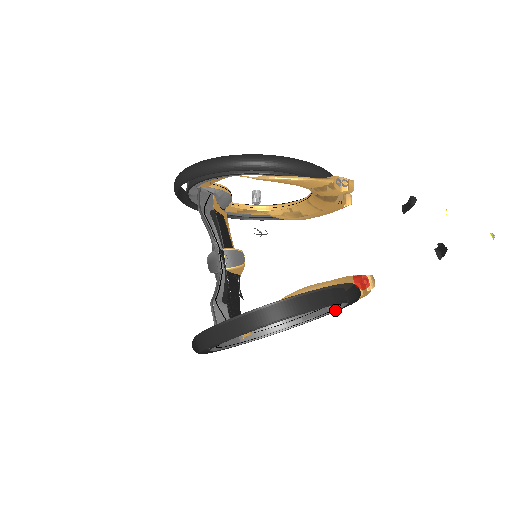
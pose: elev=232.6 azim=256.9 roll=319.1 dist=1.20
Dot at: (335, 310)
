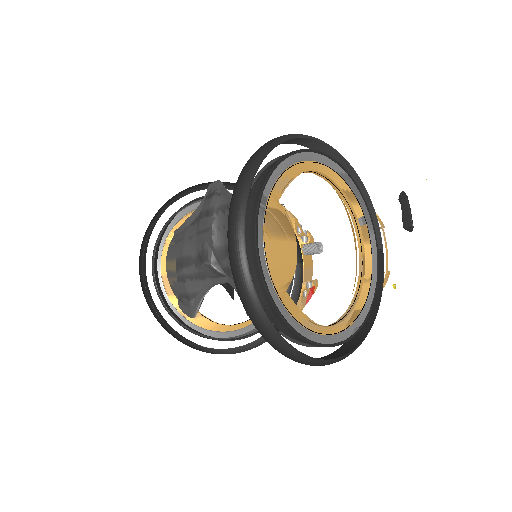
Dot at: occluded
